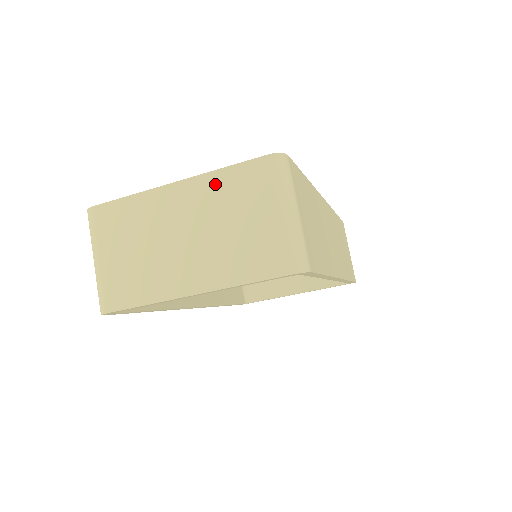
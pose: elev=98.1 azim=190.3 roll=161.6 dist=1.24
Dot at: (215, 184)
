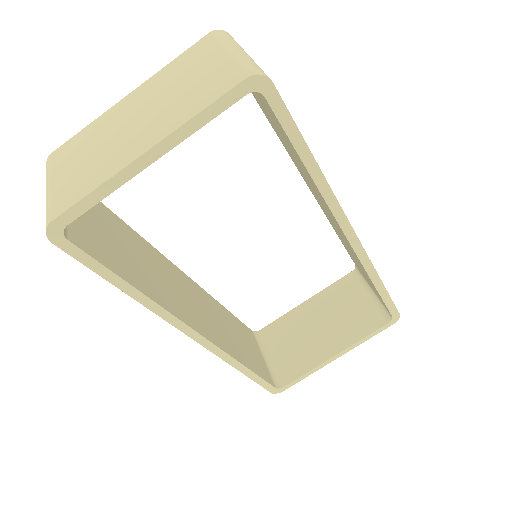
Dot at: (164, 74)
